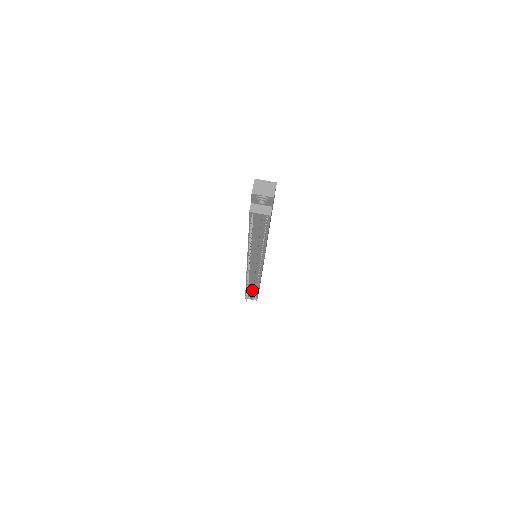
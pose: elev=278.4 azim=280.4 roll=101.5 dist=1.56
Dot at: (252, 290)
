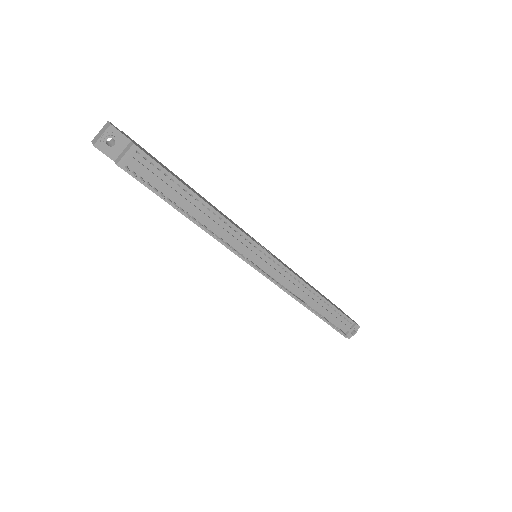
Dot at: (325, 311)
